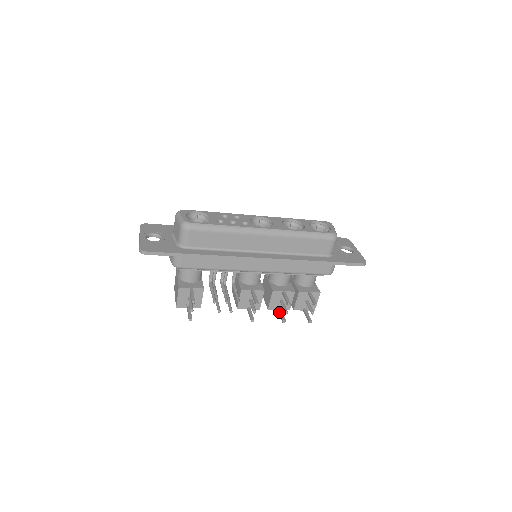
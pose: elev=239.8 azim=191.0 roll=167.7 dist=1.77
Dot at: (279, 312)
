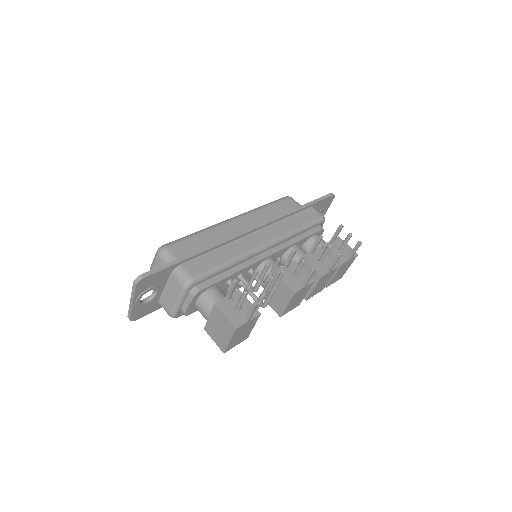
Dot at: (330, 266)
